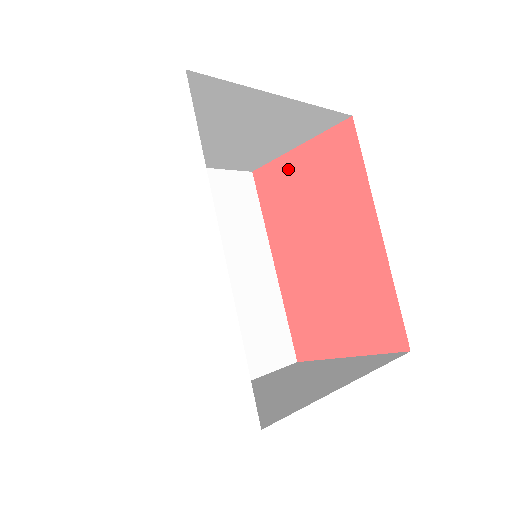
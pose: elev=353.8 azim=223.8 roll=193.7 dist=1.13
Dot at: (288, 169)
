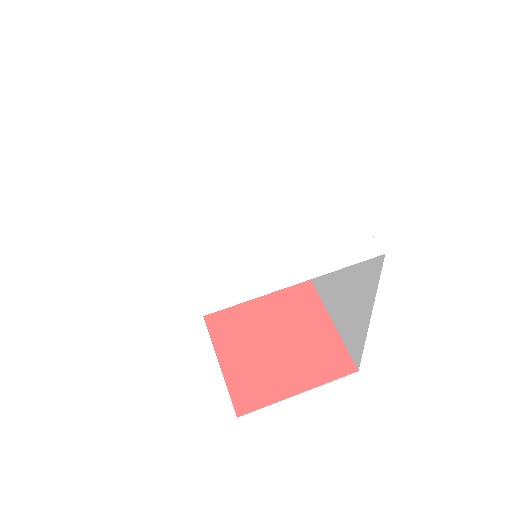
Dot at: occluded
